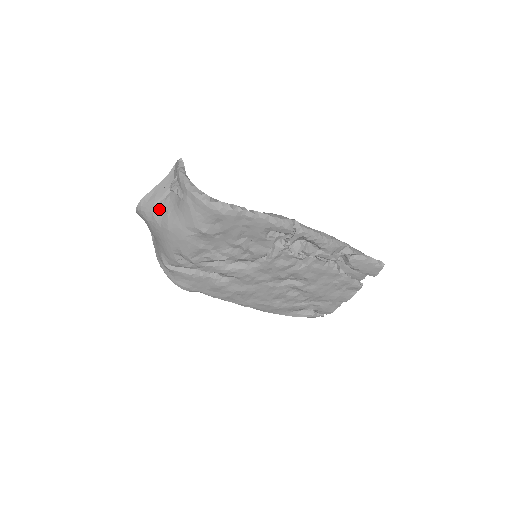
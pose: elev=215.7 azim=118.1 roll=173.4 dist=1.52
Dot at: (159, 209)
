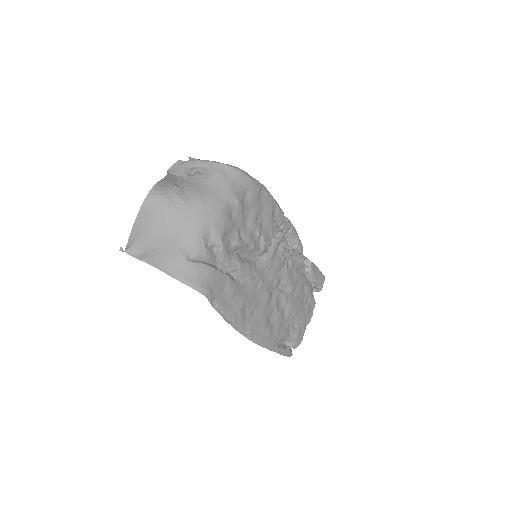
Dot at: (181, 190)
